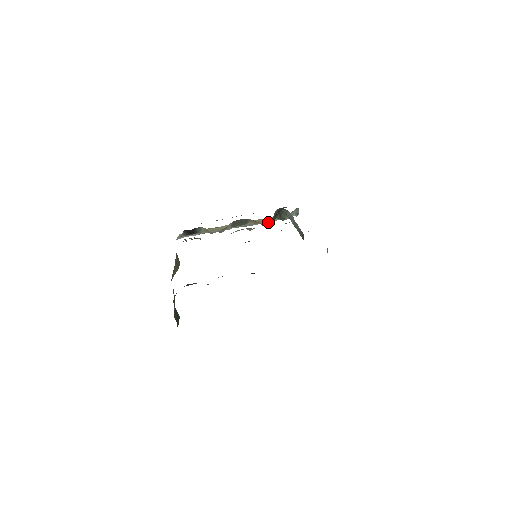
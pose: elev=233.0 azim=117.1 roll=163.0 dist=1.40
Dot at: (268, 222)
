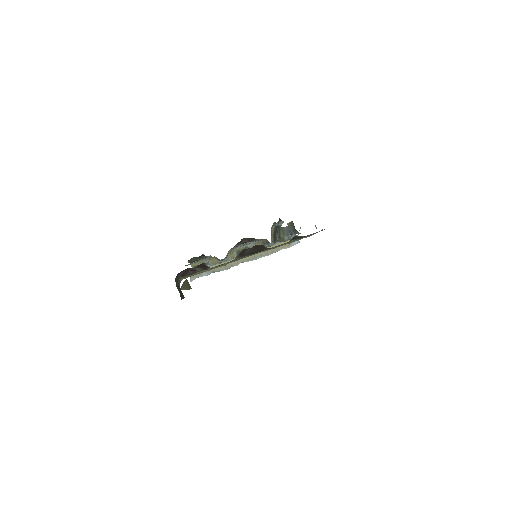
Dot at: occluded
